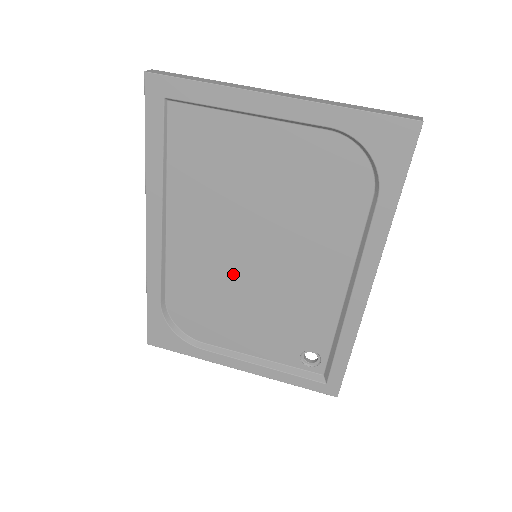
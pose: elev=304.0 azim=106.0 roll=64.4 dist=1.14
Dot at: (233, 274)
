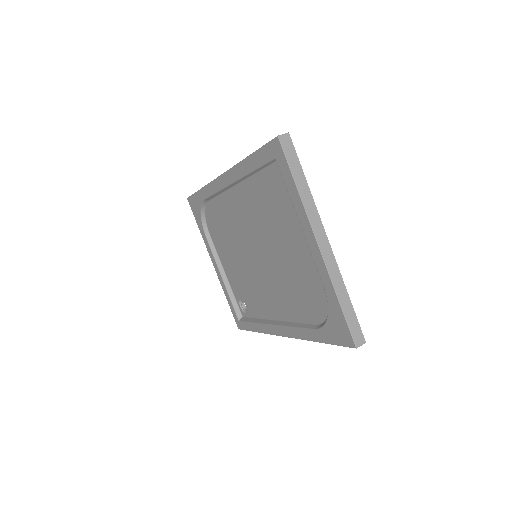
Dot at: (242, 243)
